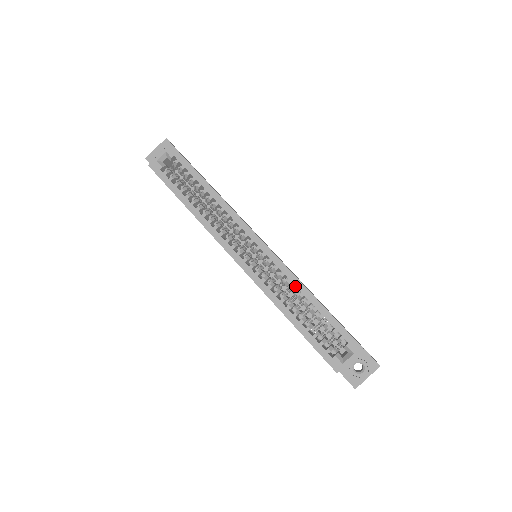
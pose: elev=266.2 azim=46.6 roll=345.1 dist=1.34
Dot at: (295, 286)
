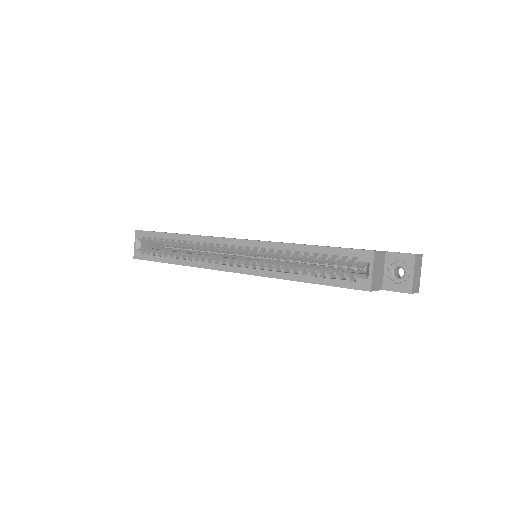
Dot at: (283, 250)
